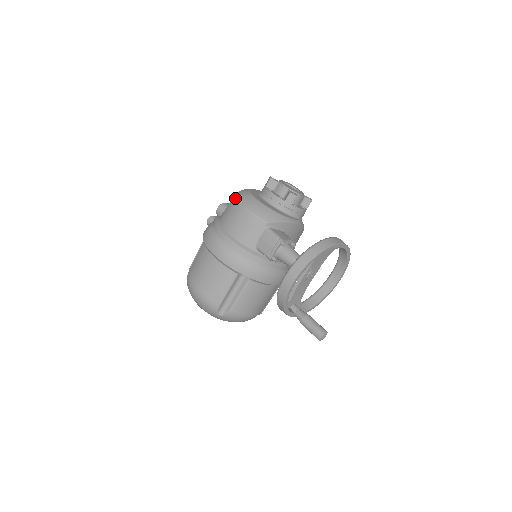
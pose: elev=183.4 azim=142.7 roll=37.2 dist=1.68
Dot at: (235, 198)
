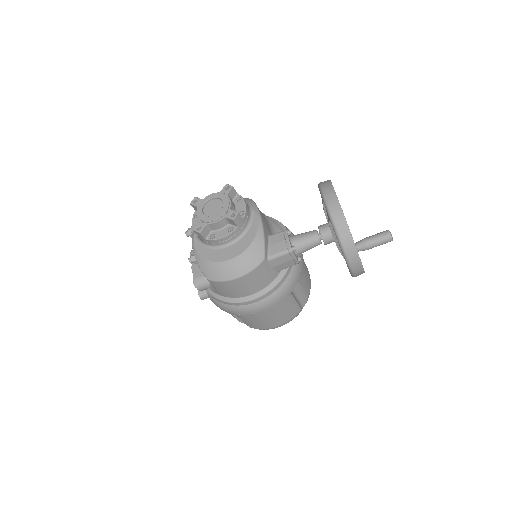
Dot at: (216, 282)
